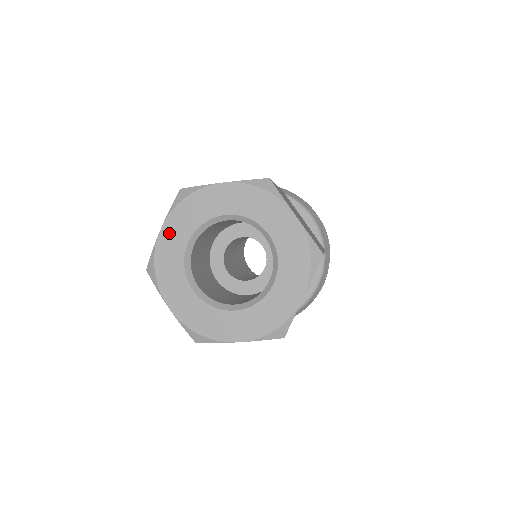
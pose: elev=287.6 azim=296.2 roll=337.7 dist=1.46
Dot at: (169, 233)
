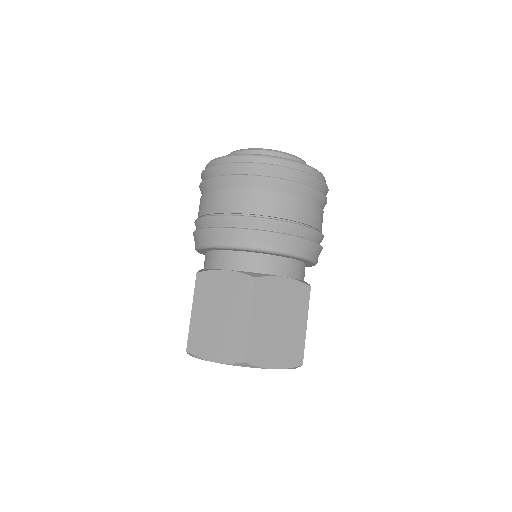
Dot at: occluded
